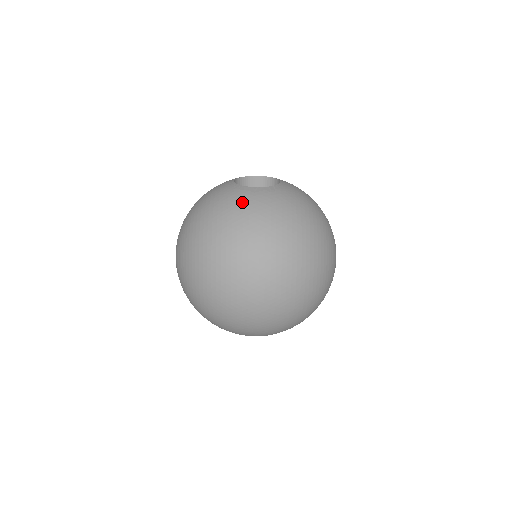
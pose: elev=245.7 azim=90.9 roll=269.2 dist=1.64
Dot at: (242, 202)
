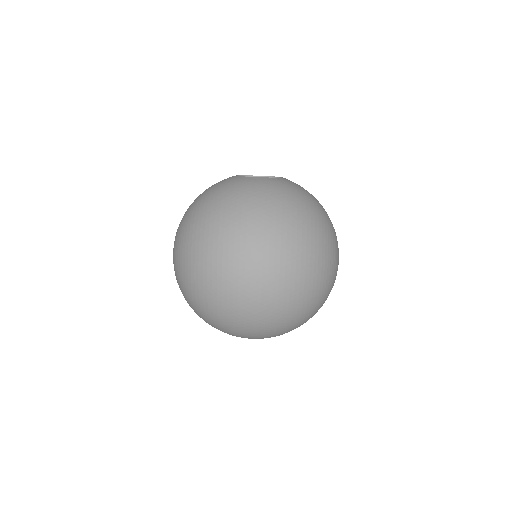
Dot at: (242, 187)
